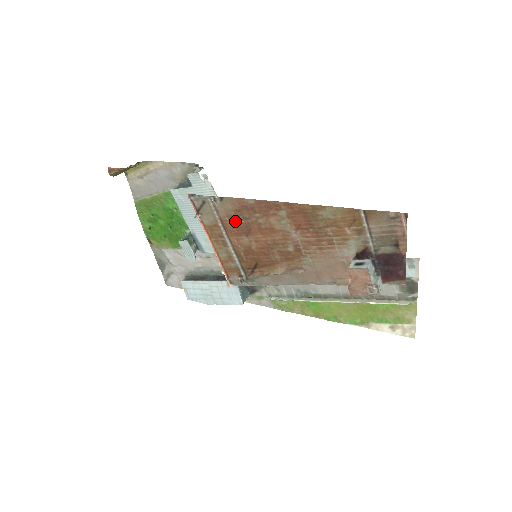
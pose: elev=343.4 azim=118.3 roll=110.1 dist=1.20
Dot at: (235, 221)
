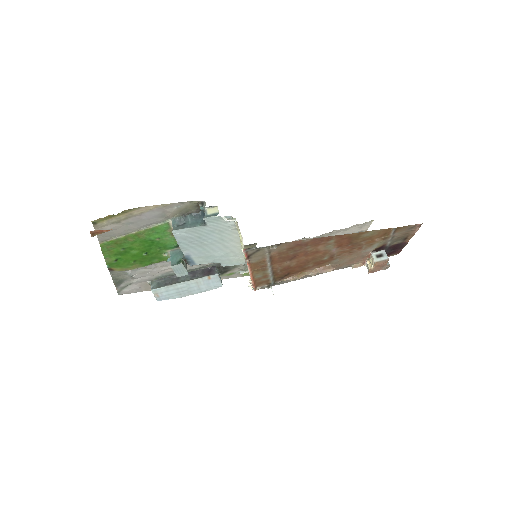
Dot at: (284, 255)
